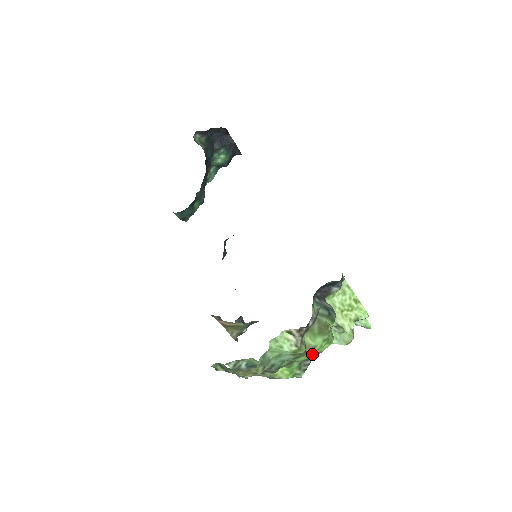
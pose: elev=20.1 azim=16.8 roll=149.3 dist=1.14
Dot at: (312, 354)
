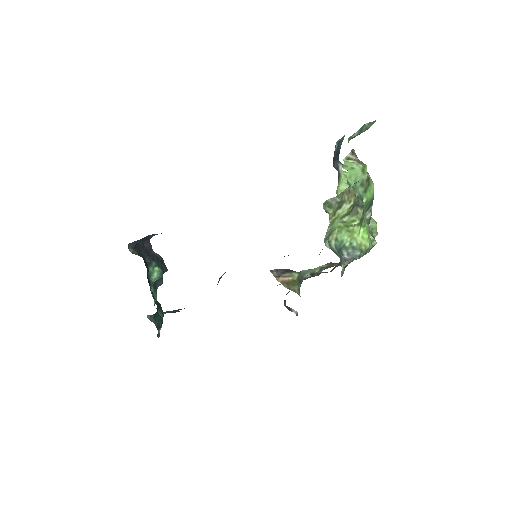
Dot at: (371, 191)
